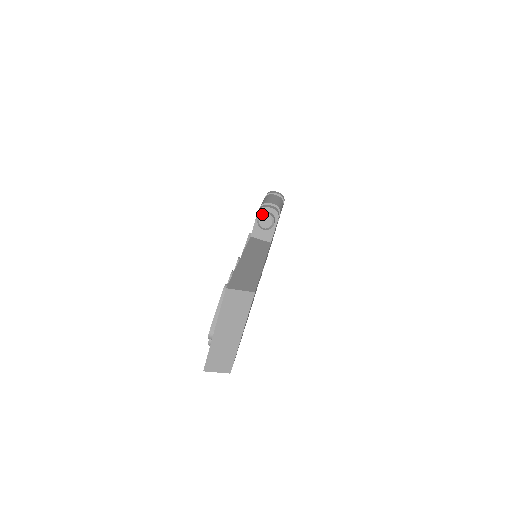
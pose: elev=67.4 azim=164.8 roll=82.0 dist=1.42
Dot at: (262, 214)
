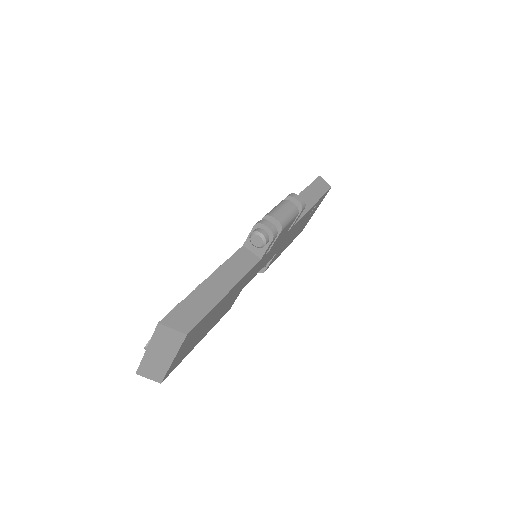
Dot at: (255, 231)
